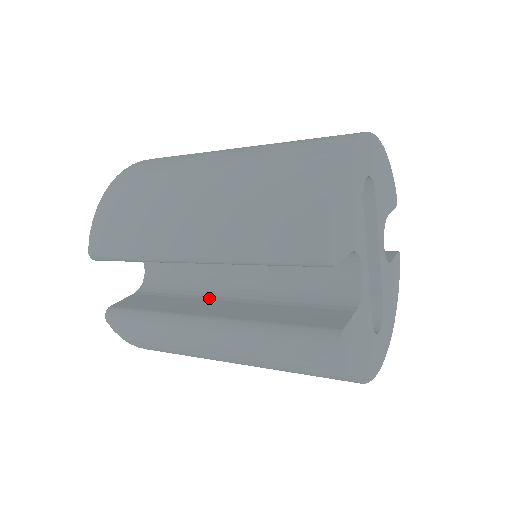
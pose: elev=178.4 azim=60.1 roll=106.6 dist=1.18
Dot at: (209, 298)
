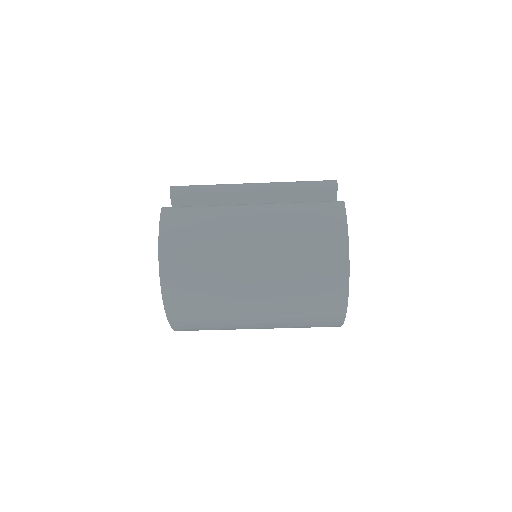
Dot at: occluded
